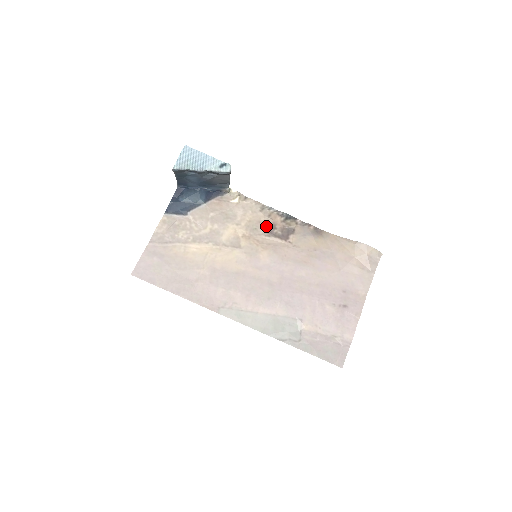
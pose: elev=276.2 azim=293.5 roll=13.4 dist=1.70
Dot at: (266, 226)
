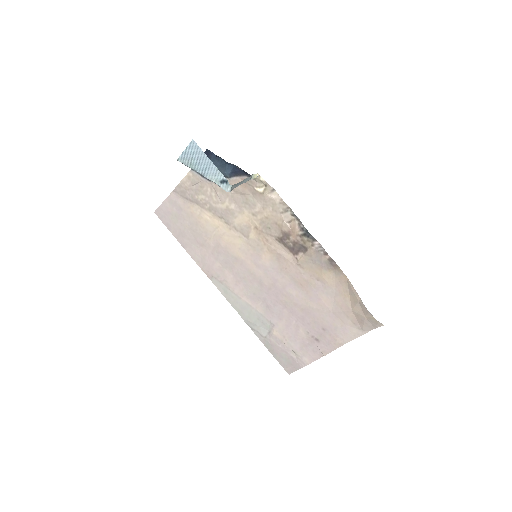
Dot at: (280, 231)
